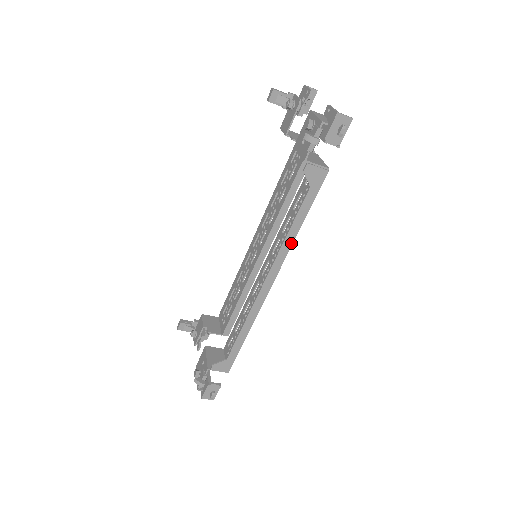
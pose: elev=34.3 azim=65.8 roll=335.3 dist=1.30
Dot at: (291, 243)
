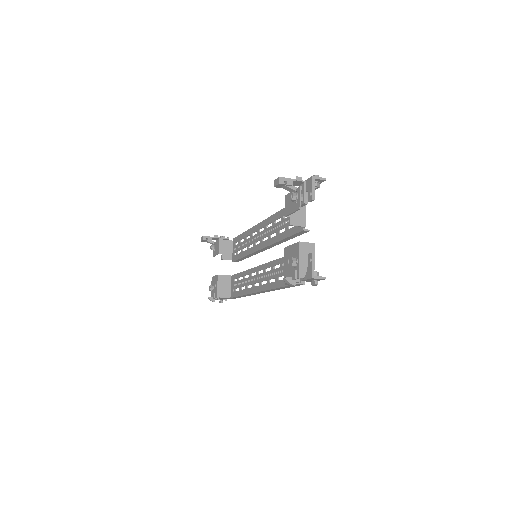
Dot at: occluded
